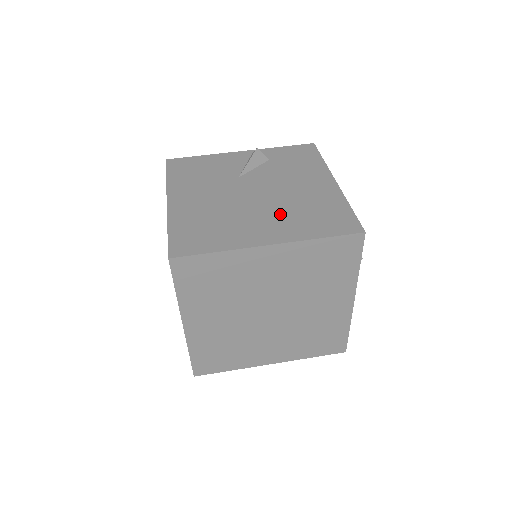
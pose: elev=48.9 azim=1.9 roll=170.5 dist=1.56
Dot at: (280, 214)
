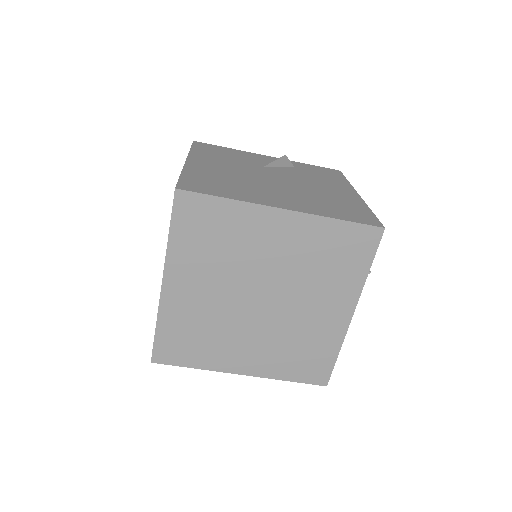
Dot at: (299, 196)
